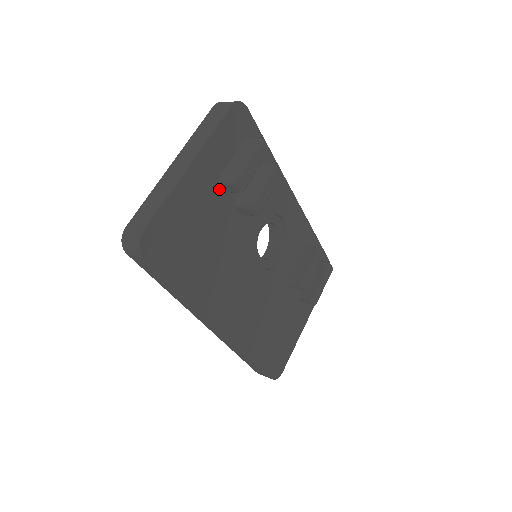
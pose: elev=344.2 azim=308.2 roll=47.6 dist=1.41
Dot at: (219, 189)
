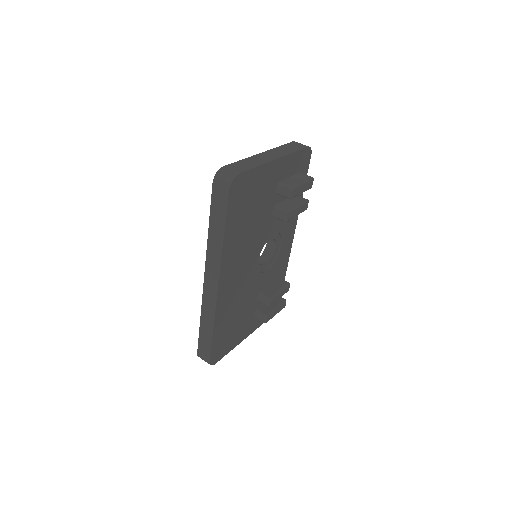
Dot at: (275, 189)
